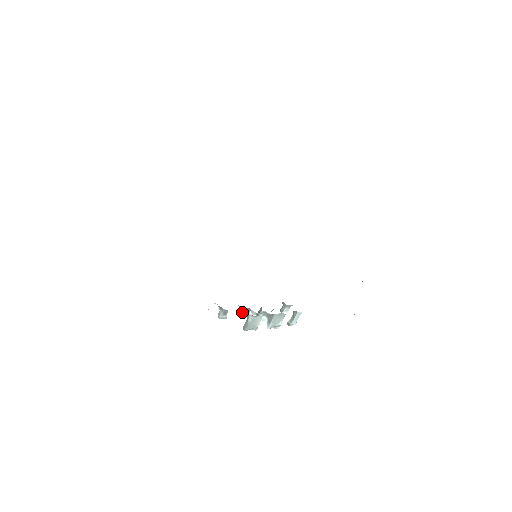
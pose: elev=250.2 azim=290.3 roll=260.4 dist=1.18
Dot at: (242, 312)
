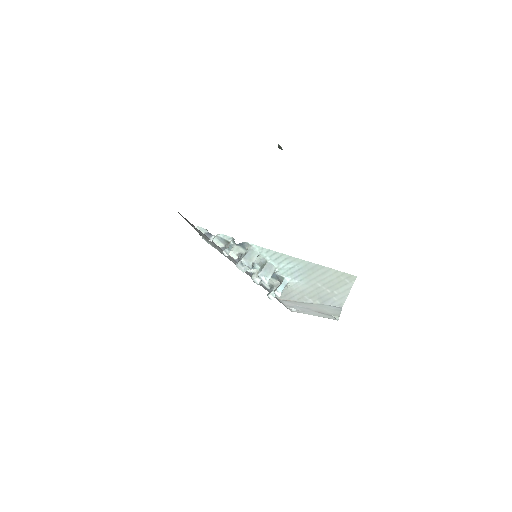
Dot at: occluded
